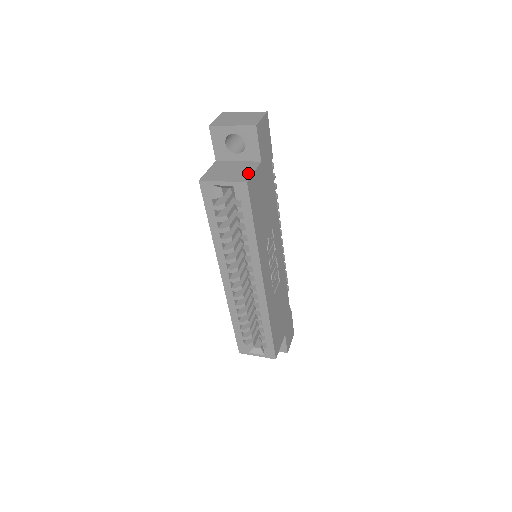
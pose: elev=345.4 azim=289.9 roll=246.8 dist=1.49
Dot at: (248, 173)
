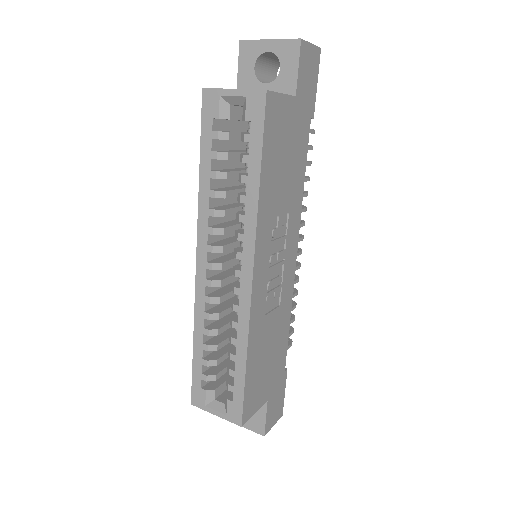
Dot at: occluded
